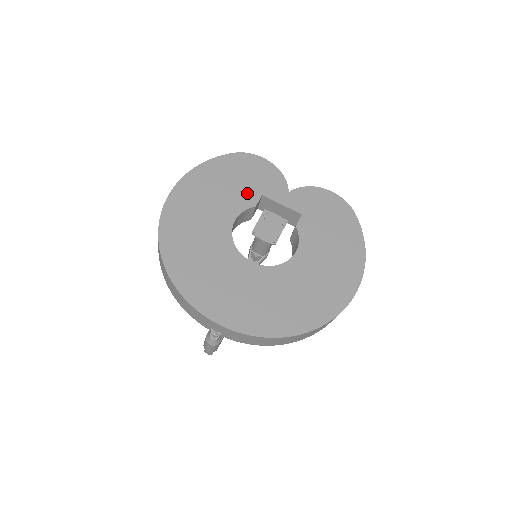
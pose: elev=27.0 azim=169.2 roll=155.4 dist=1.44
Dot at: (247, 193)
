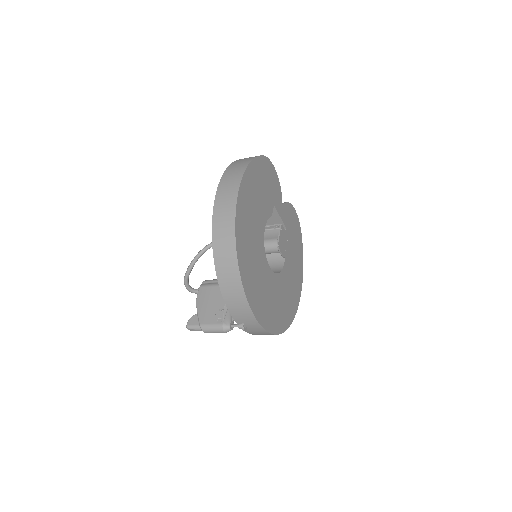
Dot at: (269, 201)
